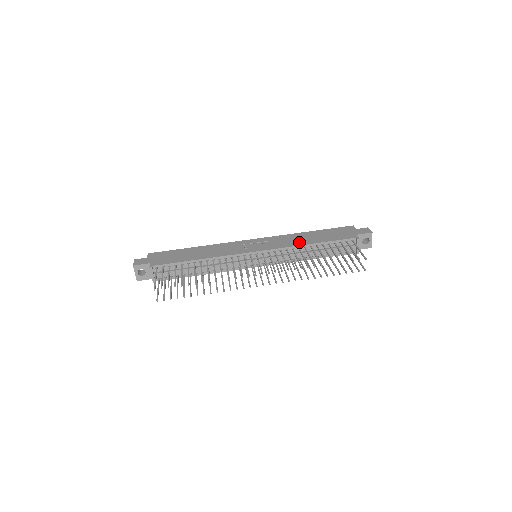
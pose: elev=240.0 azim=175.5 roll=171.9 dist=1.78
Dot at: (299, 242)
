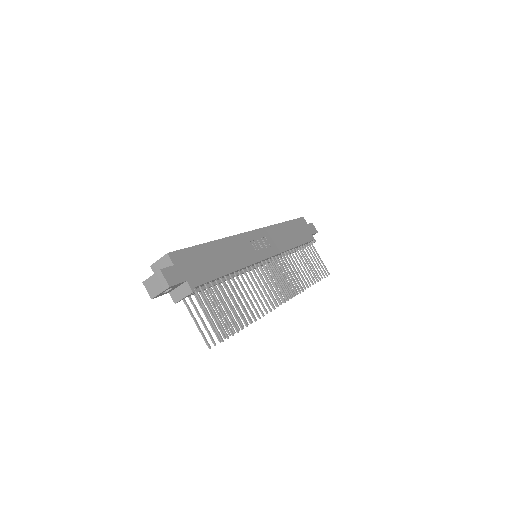
Dot at: (287, 243)
